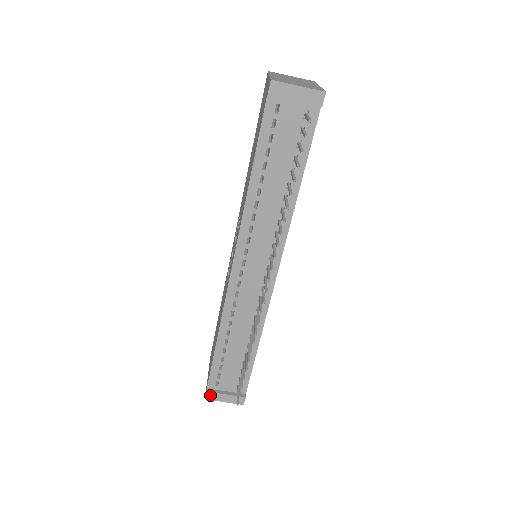
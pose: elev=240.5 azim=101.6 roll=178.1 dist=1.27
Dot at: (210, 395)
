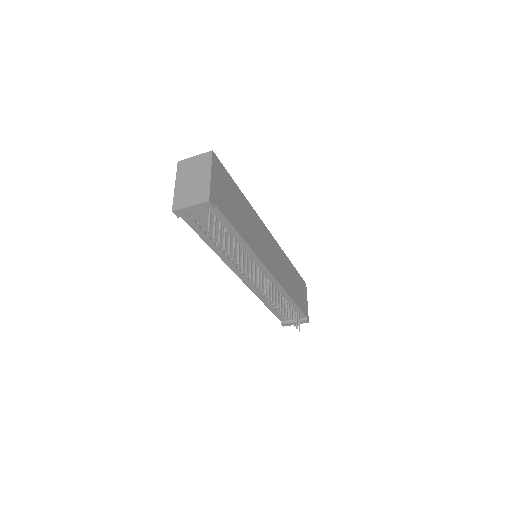
Dot at: (284, 325)
